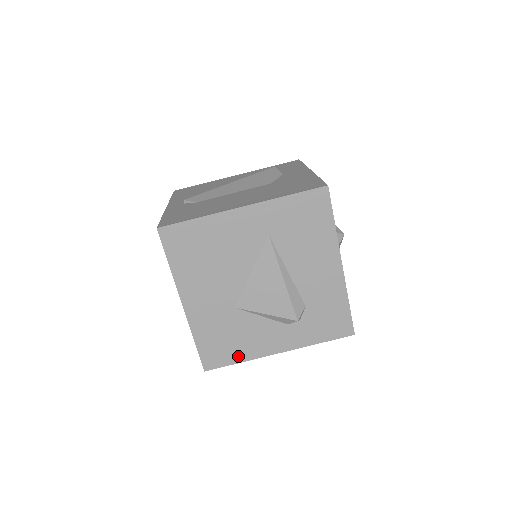
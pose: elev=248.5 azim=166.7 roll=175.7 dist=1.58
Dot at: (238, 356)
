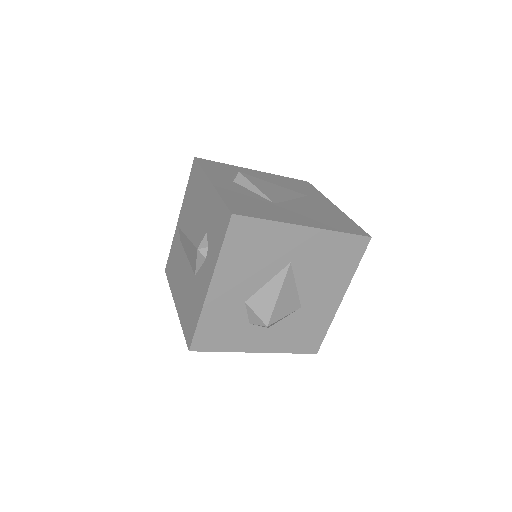
Dot at: occluded
